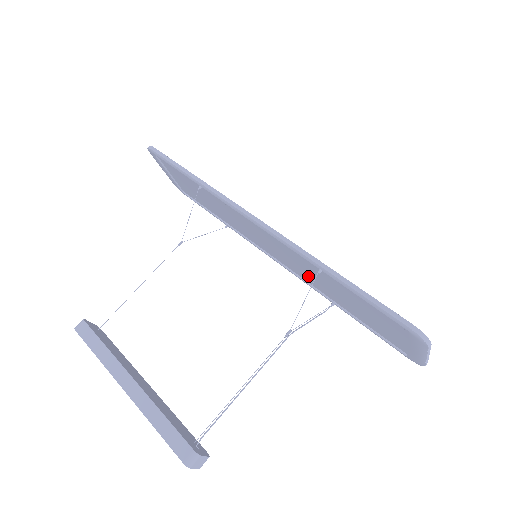
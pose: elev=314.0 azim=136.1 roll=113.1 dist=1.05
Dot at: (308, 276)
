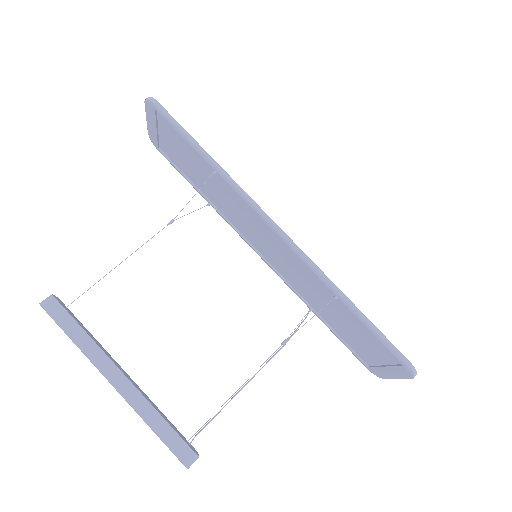
Dot at: (299, 284)
